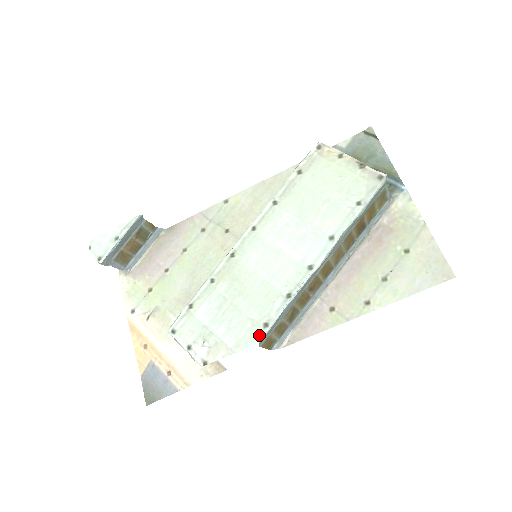
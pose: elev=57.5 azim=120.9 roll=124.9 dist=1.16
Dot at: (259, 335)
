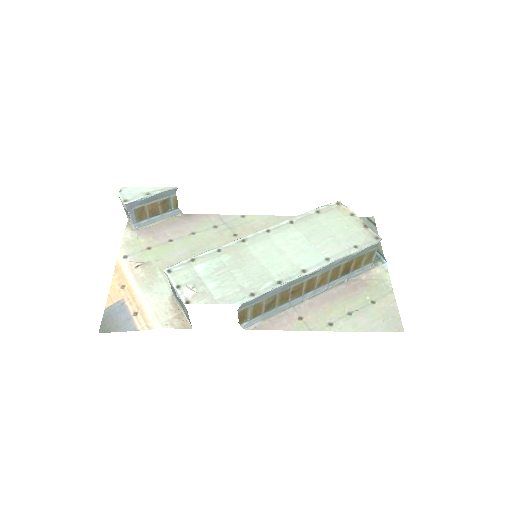
Dot at: (244, 299)
